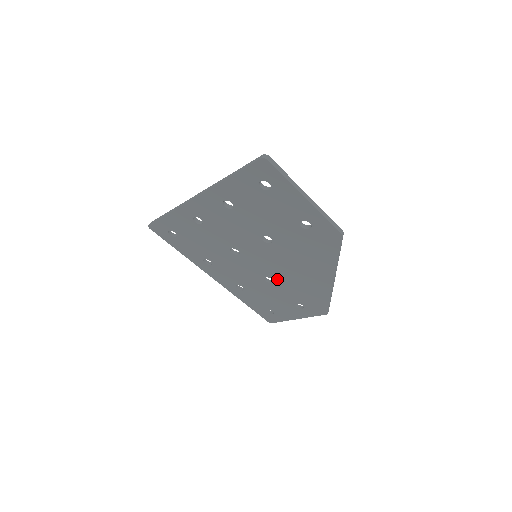
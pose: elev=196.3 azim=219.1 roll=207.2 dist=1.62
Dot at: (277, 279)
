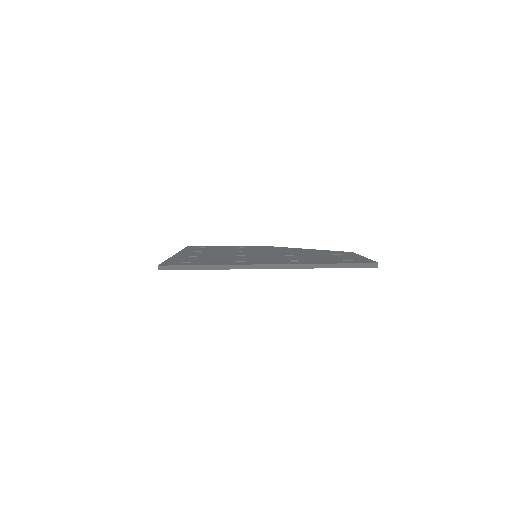
Dot at: occluded
